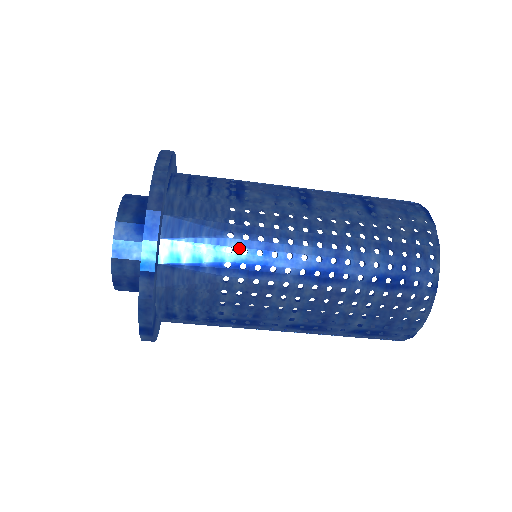
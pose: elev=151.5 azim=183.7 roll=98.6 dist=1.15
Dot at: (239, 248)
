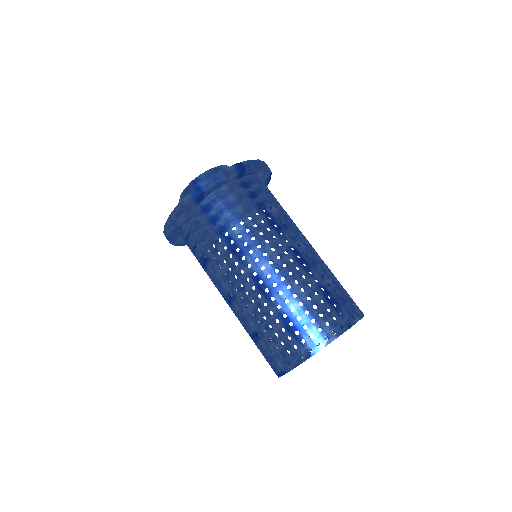
Dot at: (275, 212)
